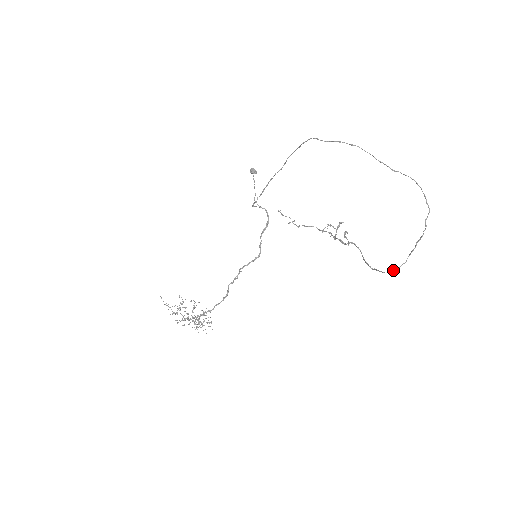
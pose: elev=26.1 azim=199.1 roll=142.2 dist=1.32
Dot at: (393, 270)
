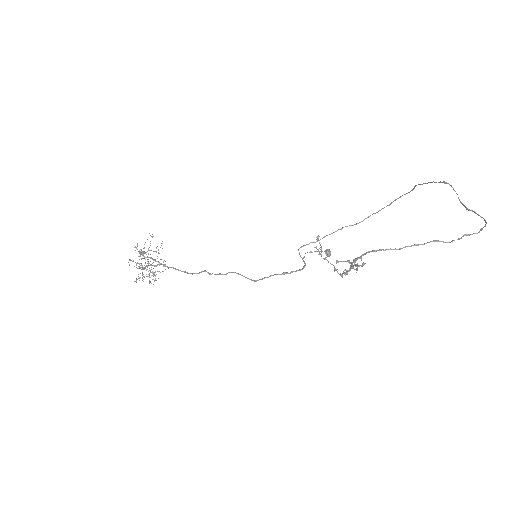
Dot at: (376, 250)
